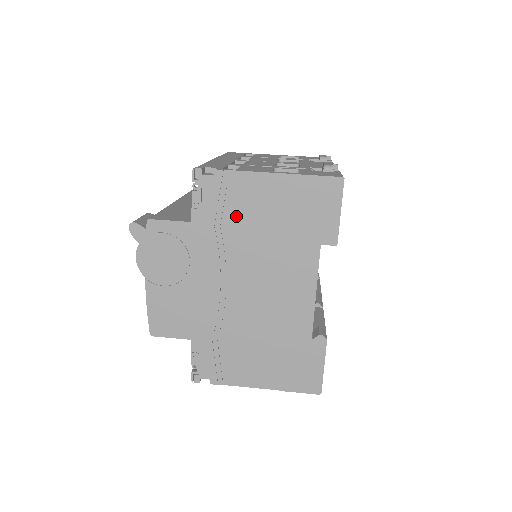
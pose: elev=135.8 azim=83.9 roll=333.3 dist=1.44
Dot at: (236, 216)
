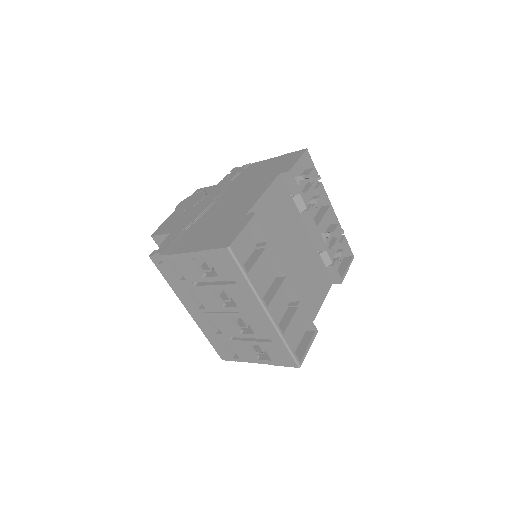
Dot at: (241, 177)
